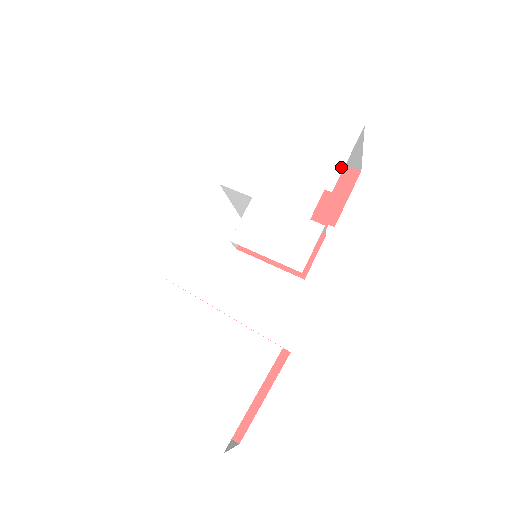
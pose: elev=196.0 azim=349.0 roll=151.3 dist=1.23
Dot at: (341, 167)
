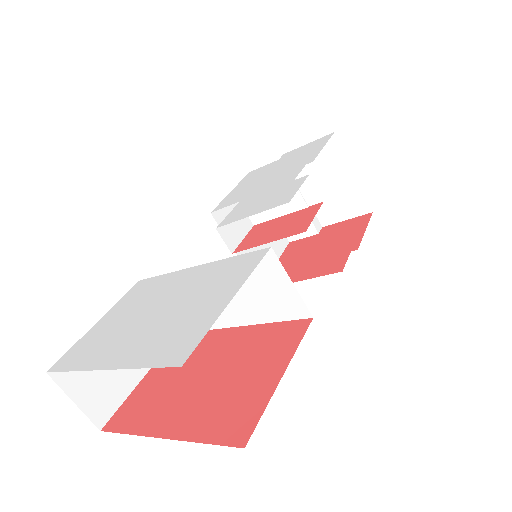
Dot at: (319, 151)
